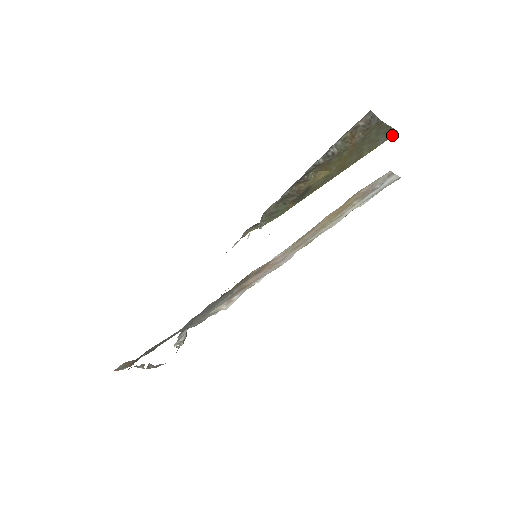
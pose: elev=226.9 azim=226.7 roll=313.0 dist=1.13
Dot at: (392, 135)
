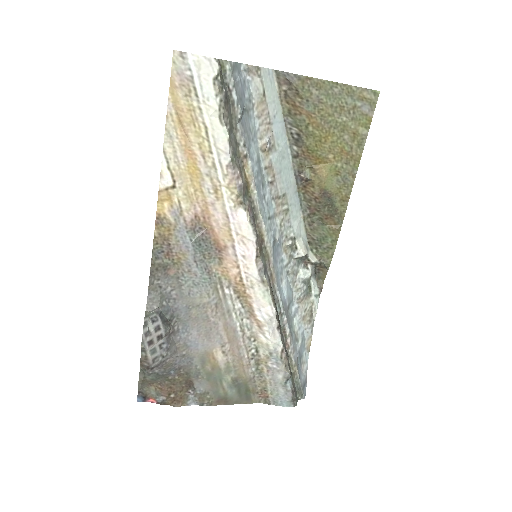
Dot at: (374, 98)
